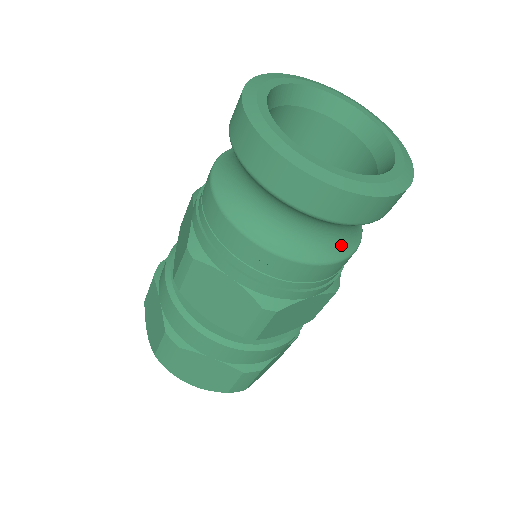
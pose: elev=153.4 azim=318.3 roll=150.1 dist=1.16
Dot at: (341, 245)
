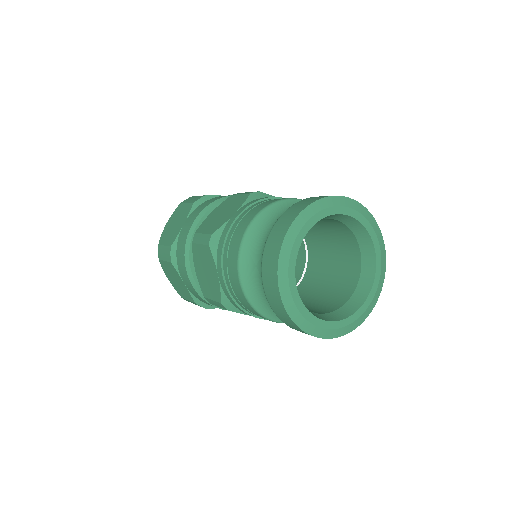
Dot at: occluded
